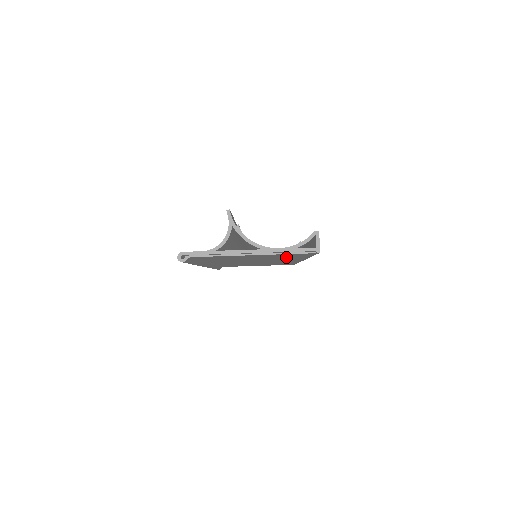
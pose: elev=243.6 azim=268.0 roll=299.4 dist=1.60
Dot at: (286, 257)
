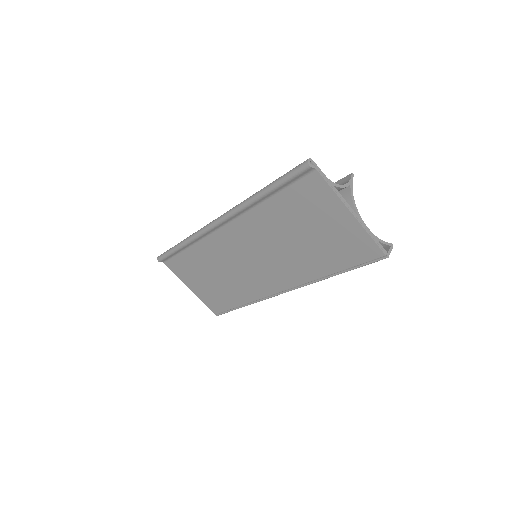
Dot at: (326, 256)
